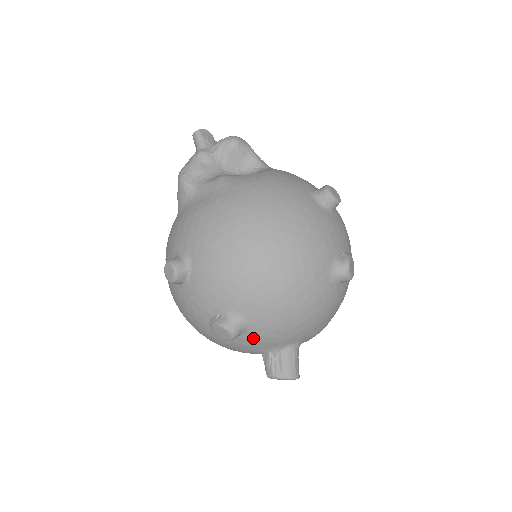
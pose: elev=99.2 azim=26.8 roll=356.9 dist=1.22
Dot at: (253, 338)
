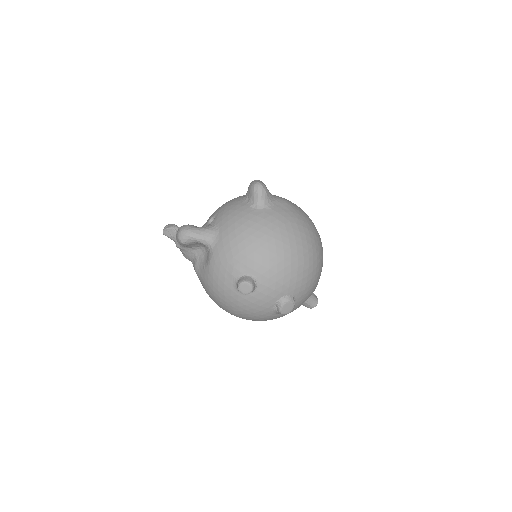
Dot at: occluded
